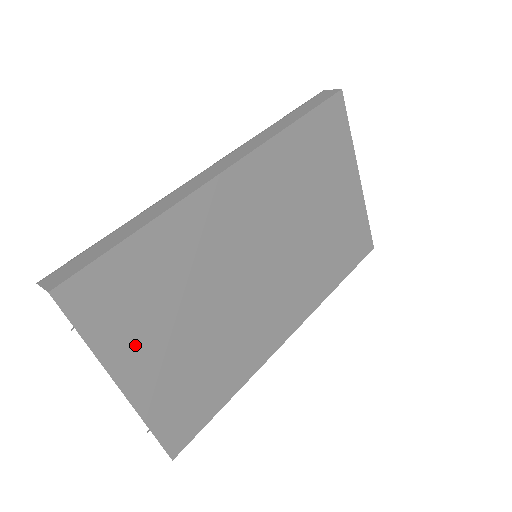
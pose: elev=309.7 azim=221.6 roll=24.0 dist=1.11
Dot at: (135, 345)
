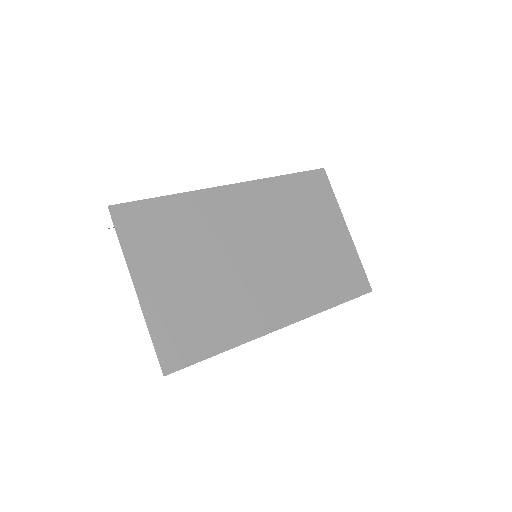
Dot at: (152, 264)
